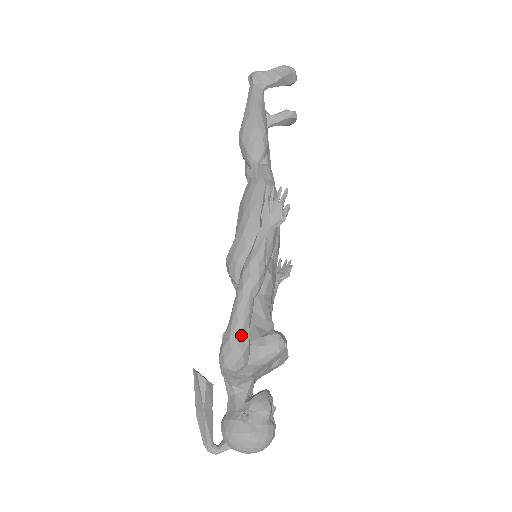
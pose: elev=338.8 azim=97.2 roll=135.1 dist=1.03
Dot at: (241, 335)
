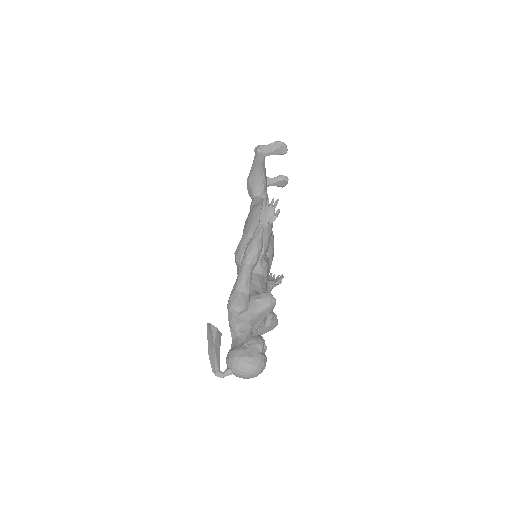
Dot at: (244, 288)
